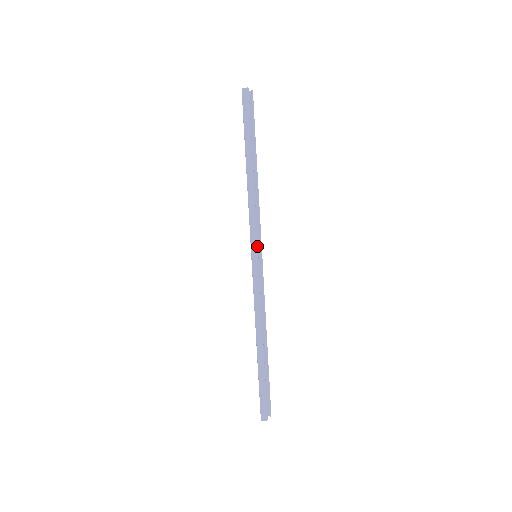
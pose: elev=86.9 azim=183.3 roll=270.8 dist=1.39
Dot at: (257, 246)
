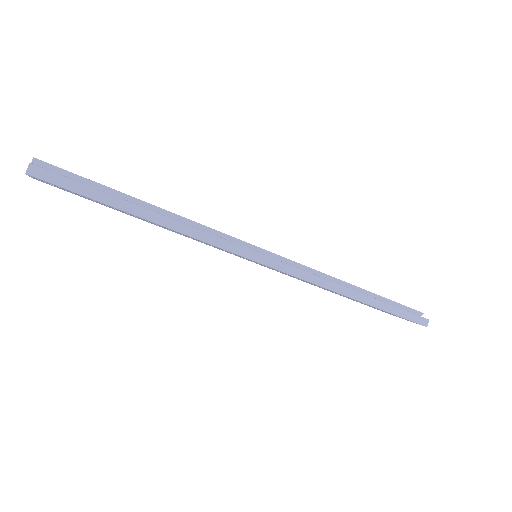
Dot at: (258, 253)
